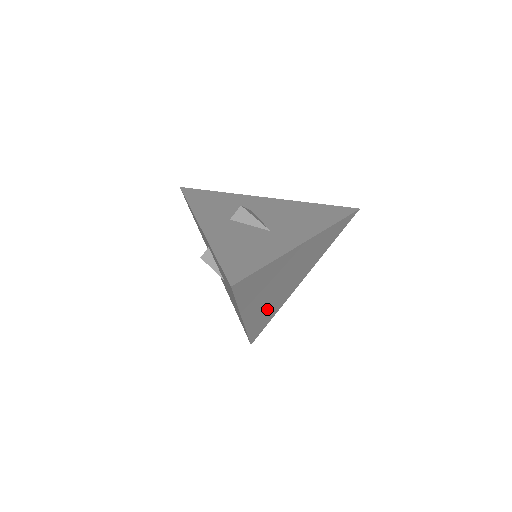
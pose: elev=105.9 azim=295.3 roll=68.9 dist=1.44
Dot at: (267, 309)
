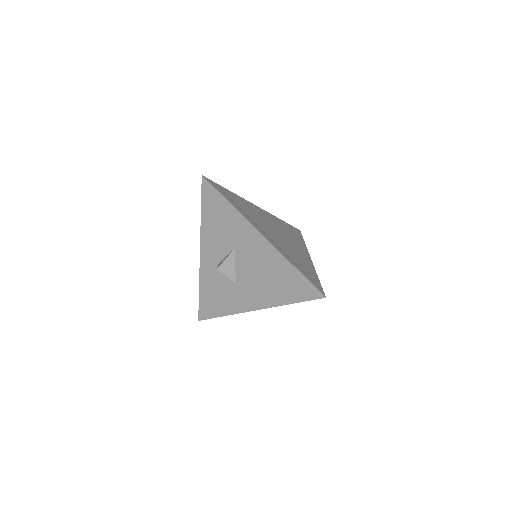
Dot at: (289, 252)
